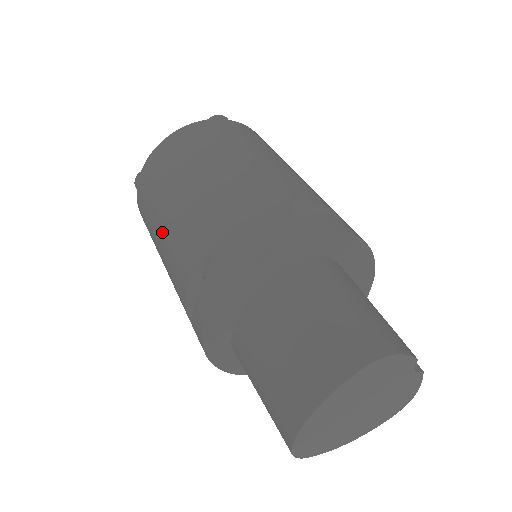
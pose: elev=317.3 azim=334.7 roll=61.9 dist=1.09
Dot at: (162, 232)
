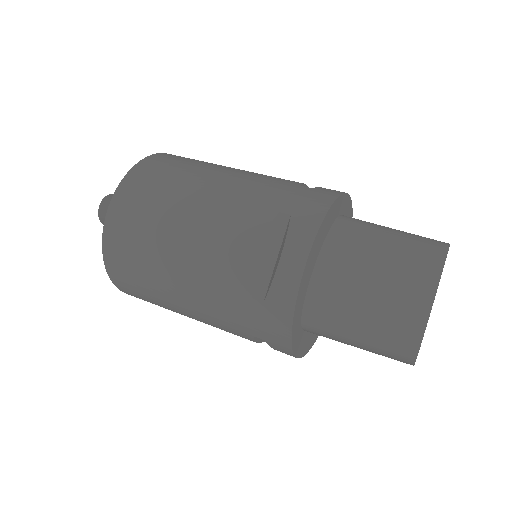
Dot at: (188, 226)
